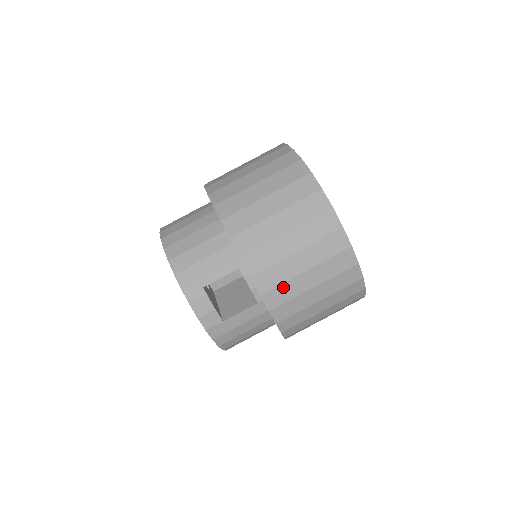
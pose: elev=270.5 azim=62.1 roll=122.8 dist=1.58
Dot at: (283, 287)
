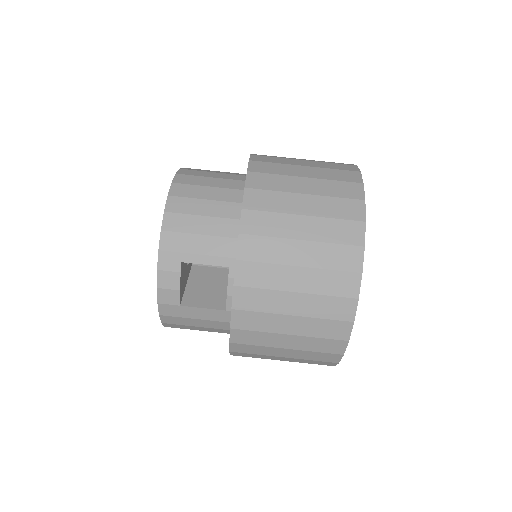
Dot at: (260, 316)
